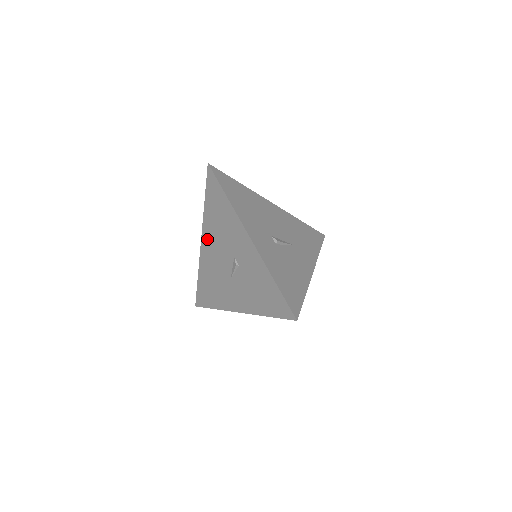
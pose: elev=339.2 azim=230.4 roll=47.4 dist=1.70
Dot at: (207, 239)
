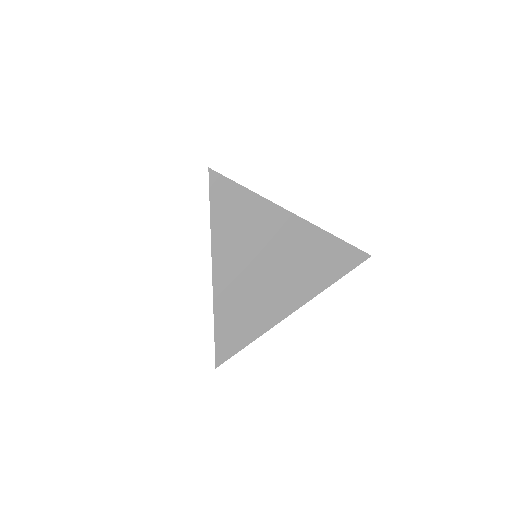
Dot at: occluded
